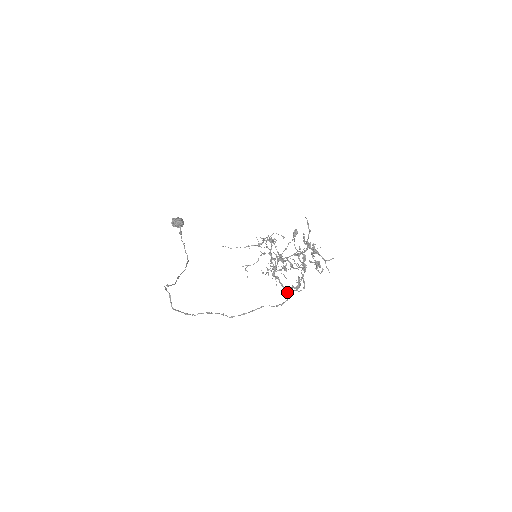
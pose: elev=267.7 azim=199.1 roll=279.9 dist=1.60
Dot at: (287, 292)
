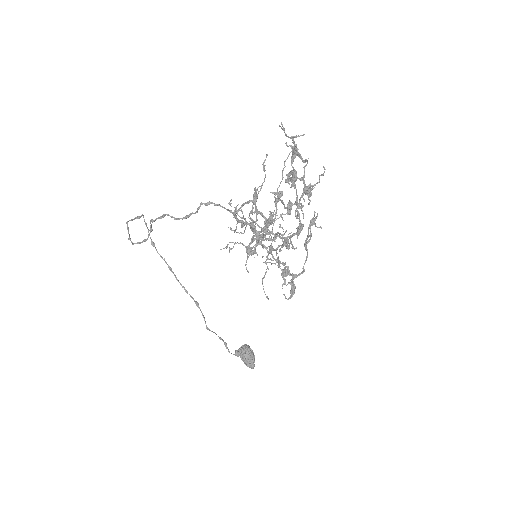
Dot at: (231, 210)
